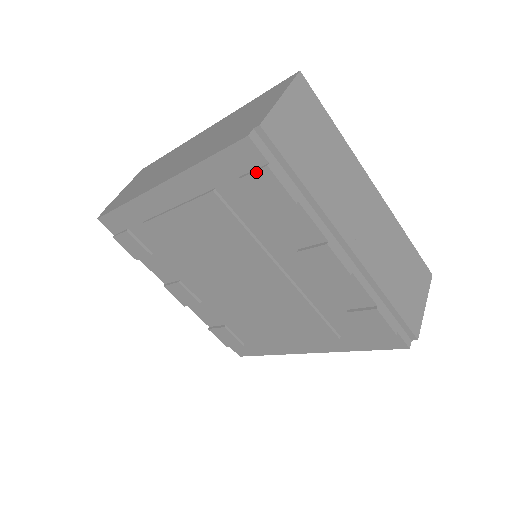
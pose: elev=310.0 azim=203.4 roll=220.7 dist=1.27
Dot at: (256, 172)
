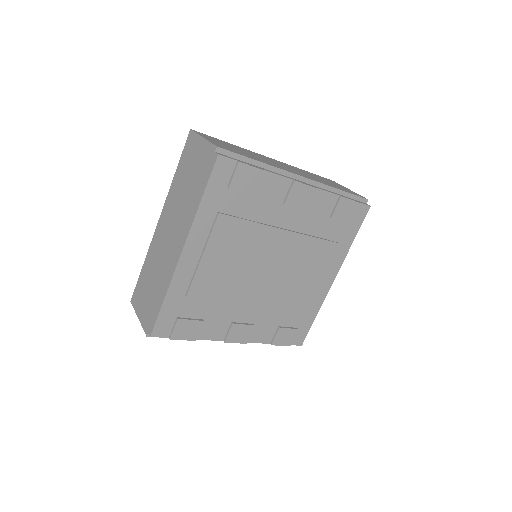
Dot at: (235, 172)
